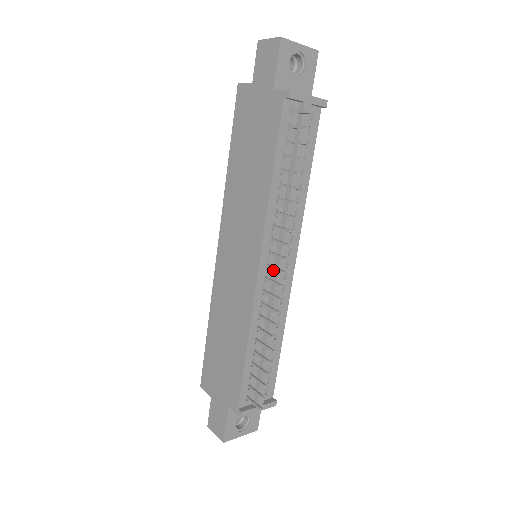
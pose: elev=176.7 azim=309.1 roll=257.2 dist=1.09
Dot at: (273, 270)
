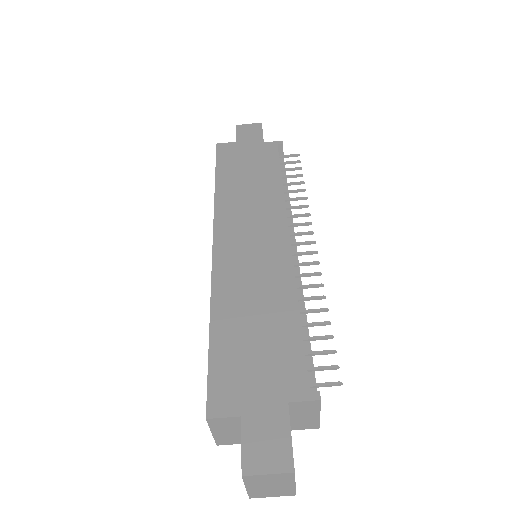
Dot at: occluded
